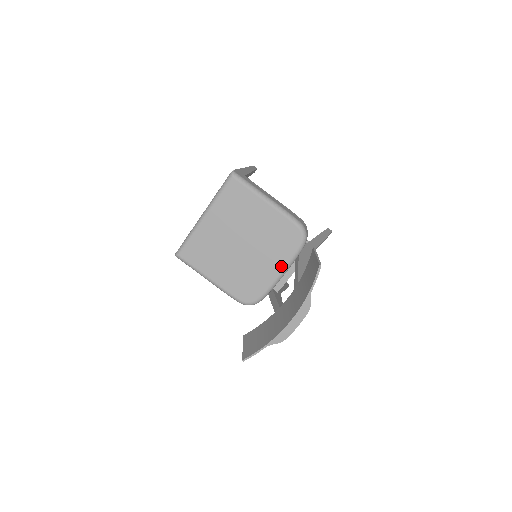
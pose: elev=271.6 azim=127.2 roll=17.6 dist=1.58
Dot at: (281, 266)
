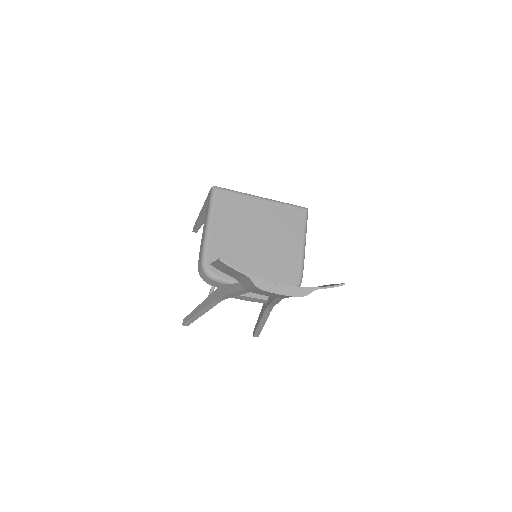
Dot at: occluded
